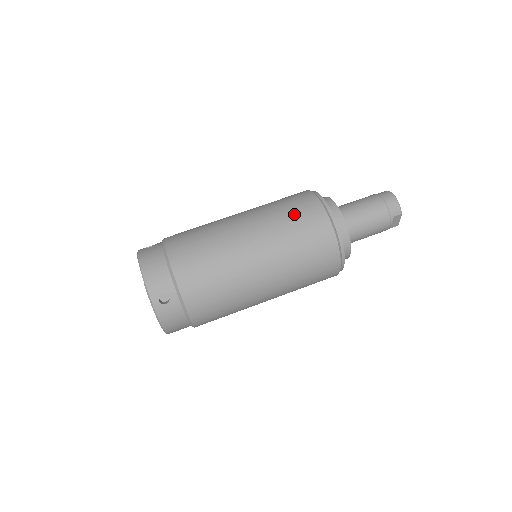
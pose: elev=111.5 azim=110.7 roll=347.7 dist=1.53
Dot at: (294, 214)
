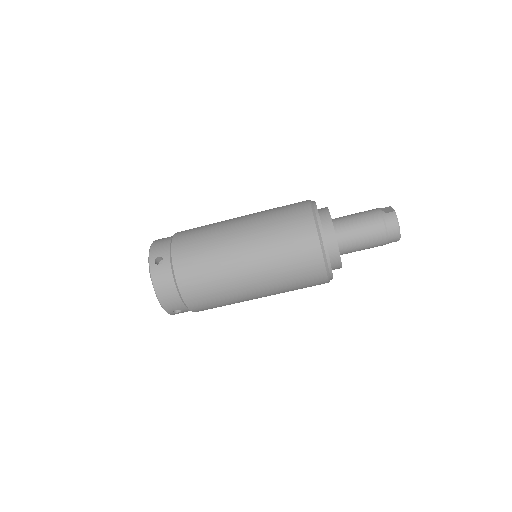
Dot at: (295, 263)
